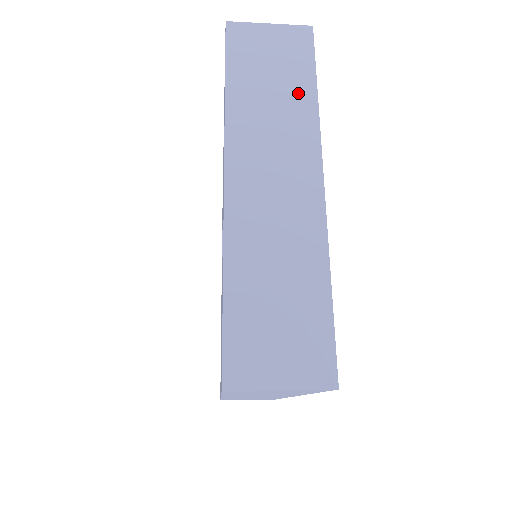
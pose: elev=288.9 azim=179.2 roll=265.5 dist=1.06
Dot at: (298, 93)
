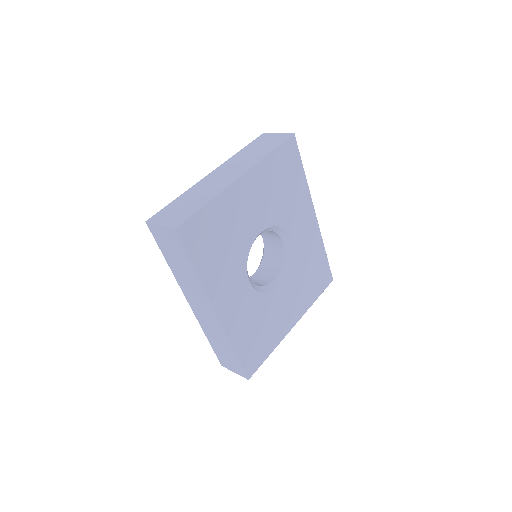
Dot at: (263, 152)
